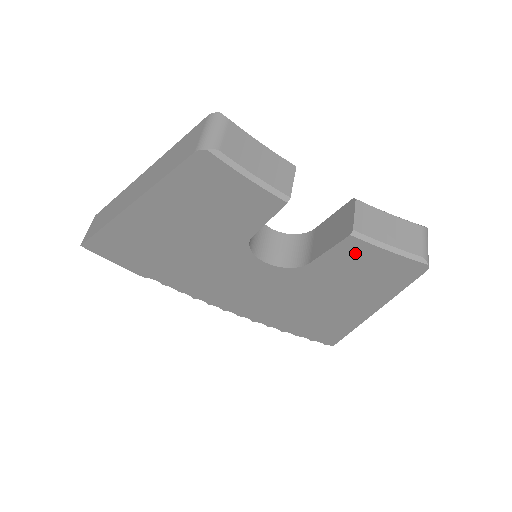
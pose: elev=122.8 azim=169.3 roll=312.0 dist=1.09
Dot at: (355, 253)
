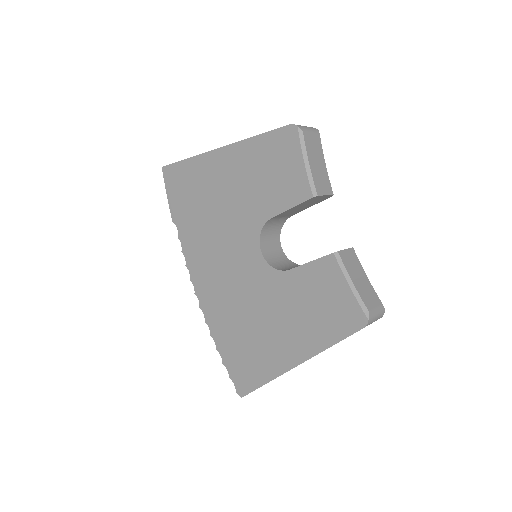
Dot at: (326, 276)
